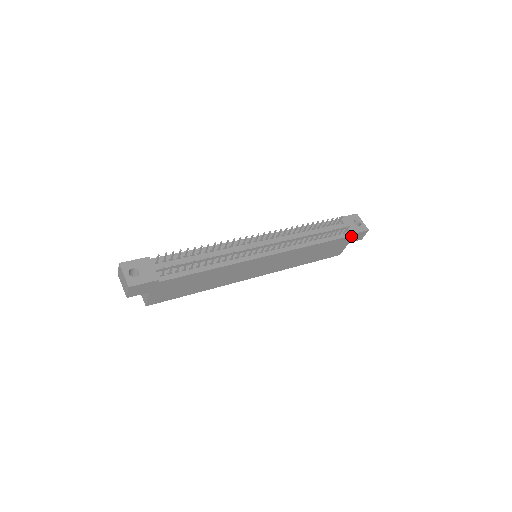
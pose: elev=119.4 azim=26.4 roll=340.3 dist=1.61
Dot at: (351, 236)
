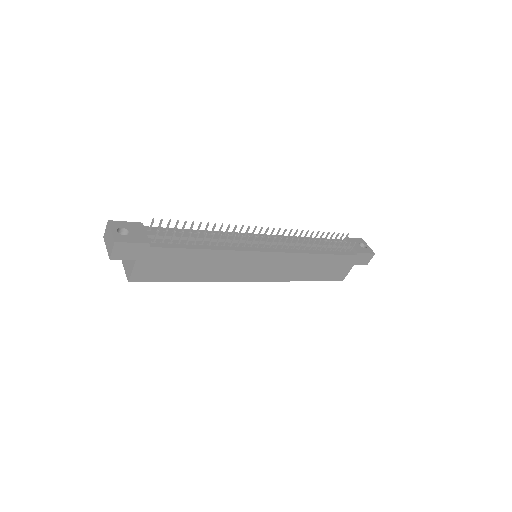
Dot at: (357, 256)
